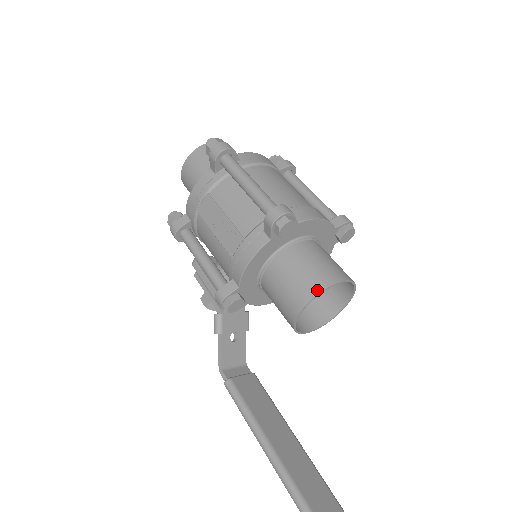
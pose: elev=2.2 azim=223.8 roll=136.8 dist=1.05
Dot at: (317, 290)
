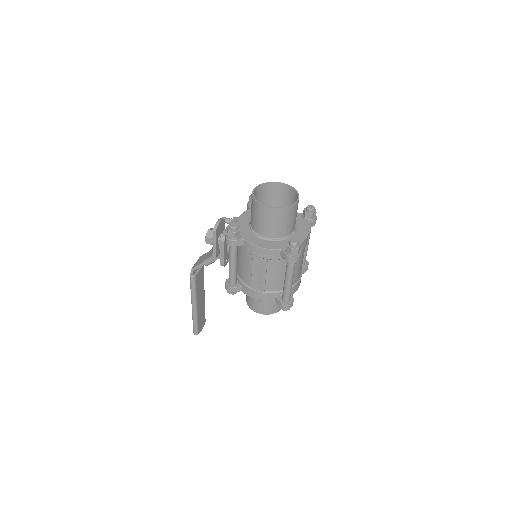
Dot at: (271, 313)
